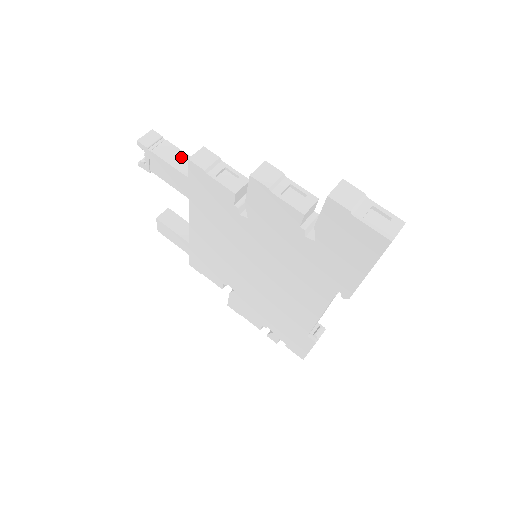
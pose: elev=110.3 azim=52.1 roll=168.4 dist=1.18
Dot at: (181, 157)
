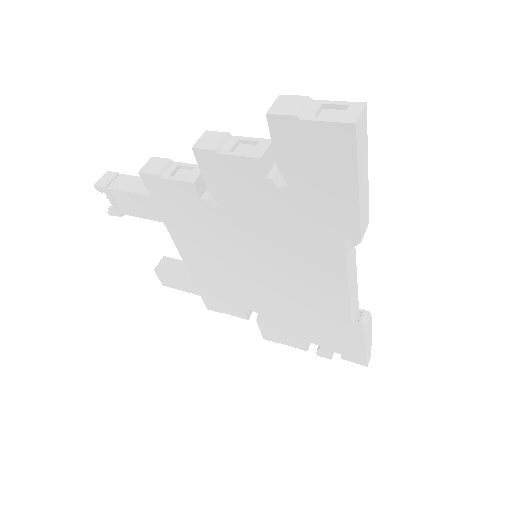
Dot at: (139, 182)
